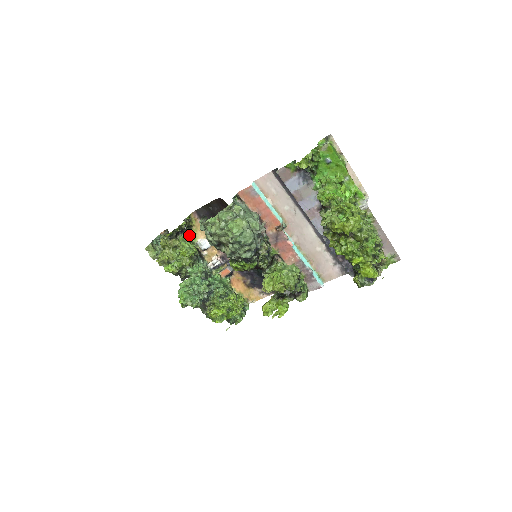
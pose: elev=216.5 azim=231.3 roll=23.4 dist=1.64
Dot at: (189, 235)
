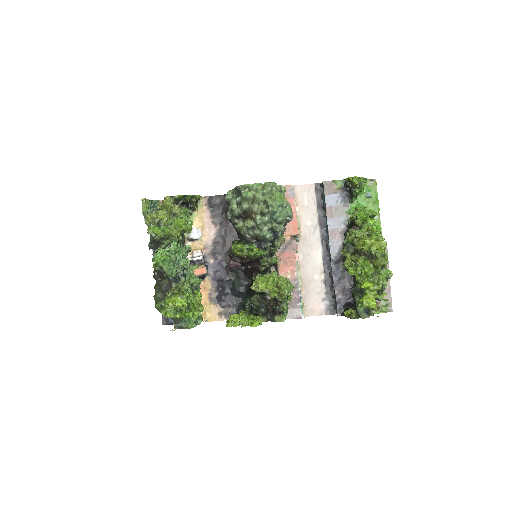
Dot at: (191, 213)
